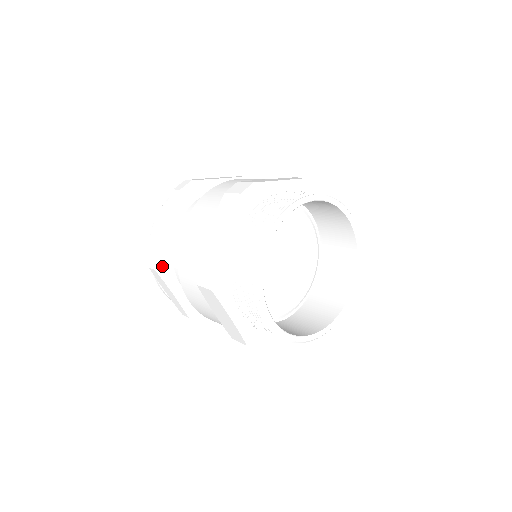
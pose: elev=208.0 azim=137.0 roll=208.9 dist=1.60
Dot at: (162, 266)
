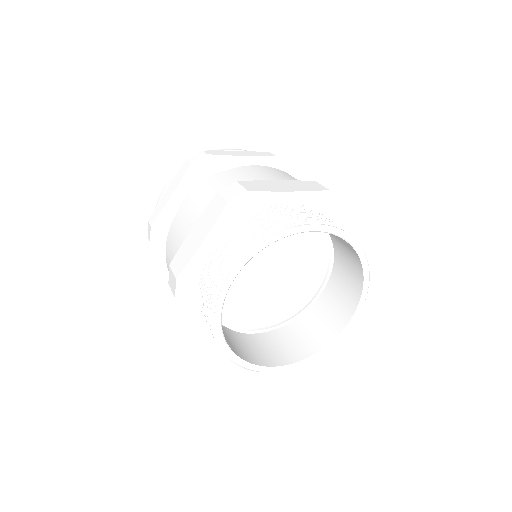
Dot at: (158, 240)
